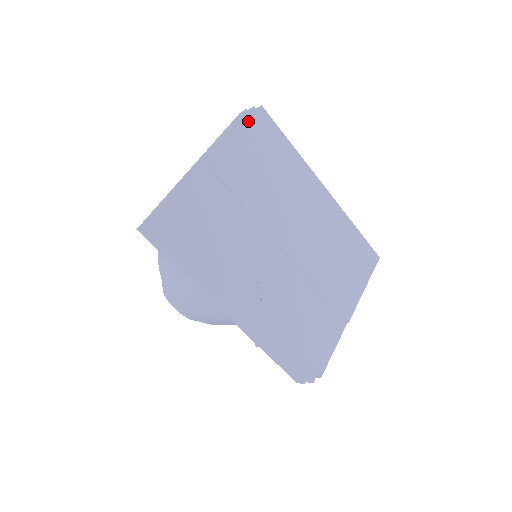
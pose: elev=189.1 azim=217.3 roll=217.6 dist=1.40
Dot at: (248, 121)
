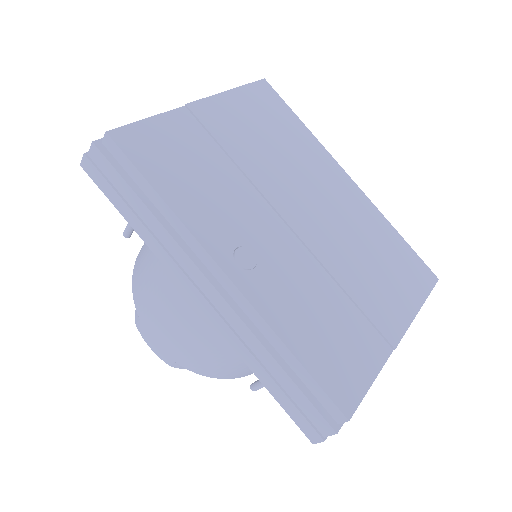
Dot at: (245, 85)
